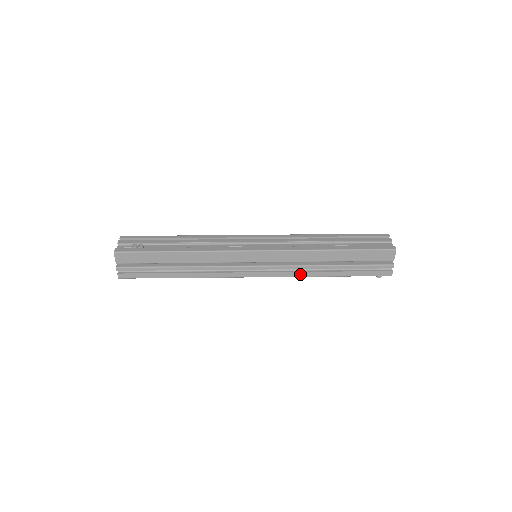
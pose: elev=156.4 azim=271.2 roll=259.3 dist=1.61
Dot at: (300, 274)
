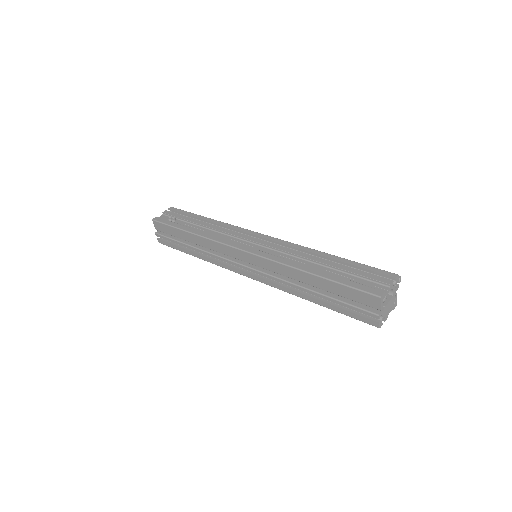
Dot at: (284, 288)
